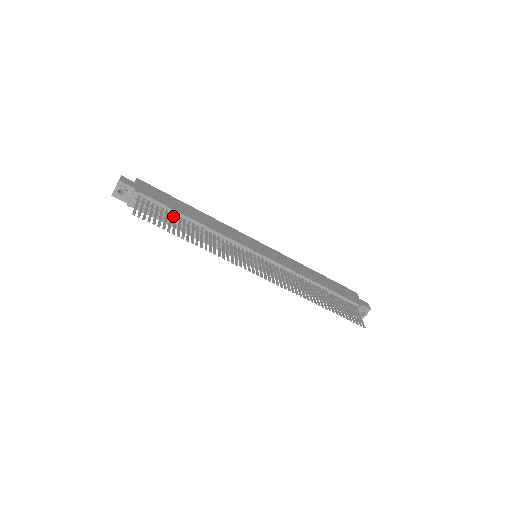
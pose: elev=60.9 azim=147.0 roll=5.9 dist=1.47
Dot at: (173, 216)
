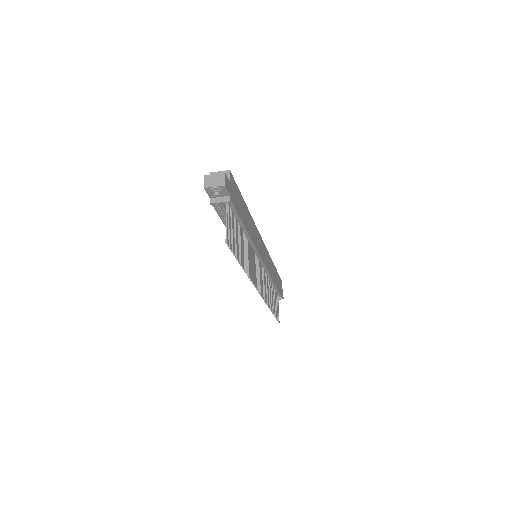
Dot at: occluded
